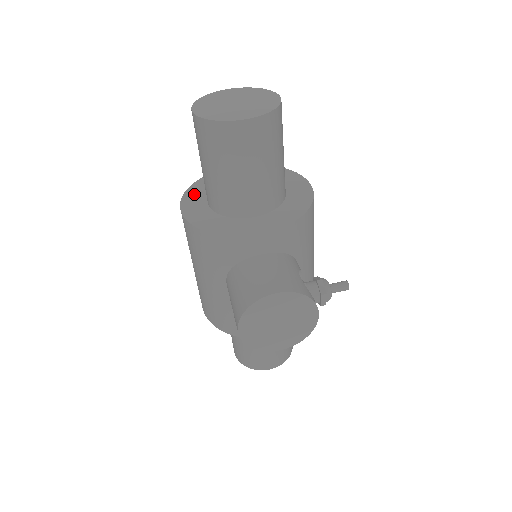
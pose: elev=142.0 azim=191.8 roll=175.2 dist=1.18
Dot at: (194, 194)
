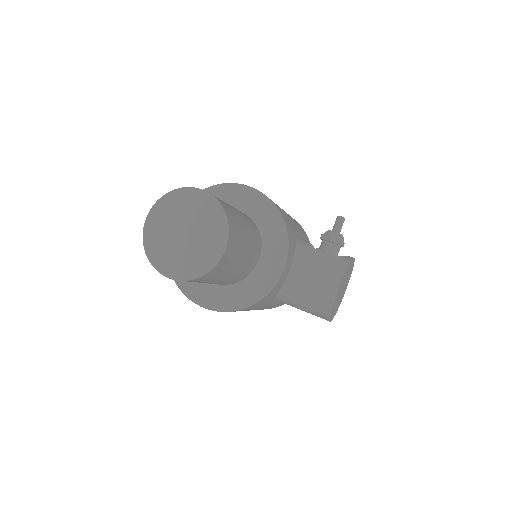
Dot at: (190, 286)
